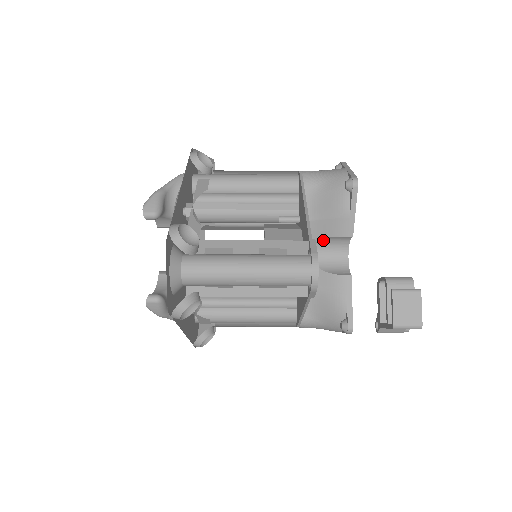
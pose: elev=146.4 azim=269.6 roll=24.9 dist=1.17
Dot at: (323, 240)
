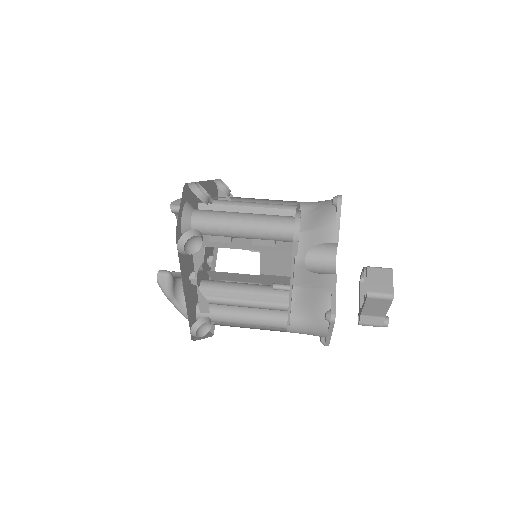
Dot at: (314, 249)
